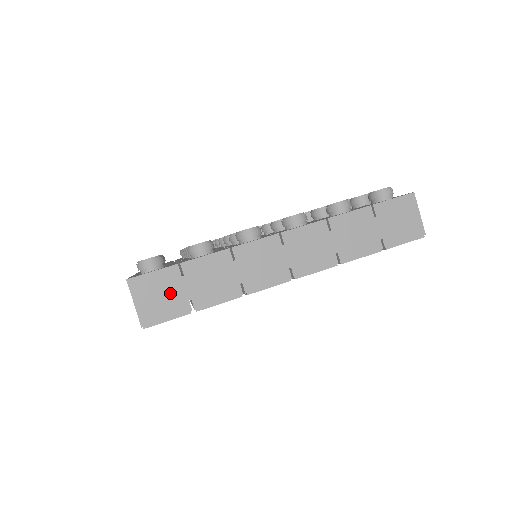
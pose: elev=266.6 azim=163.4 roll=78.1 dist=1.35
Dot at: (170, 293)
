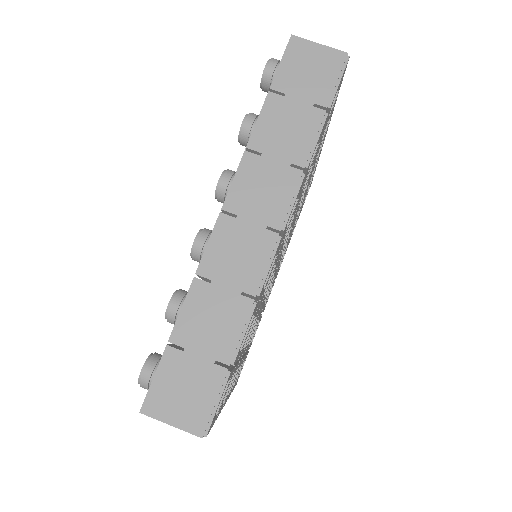
Dot at: (190, 378)
